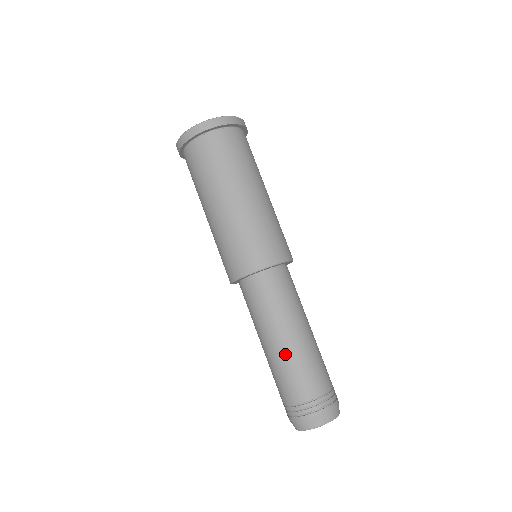
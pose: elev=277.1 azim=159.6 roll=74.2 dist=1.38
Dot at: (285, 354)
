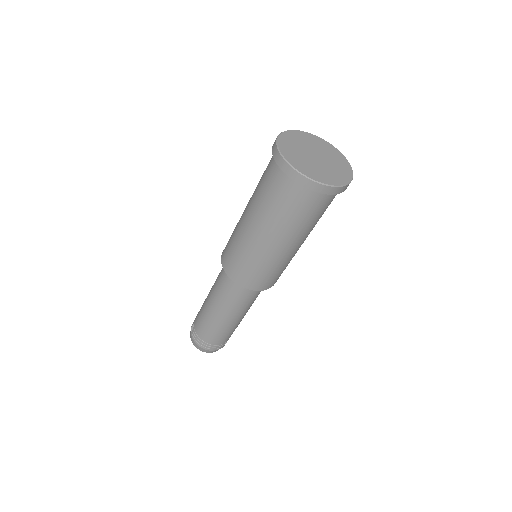
Dot at: (205, 306)
